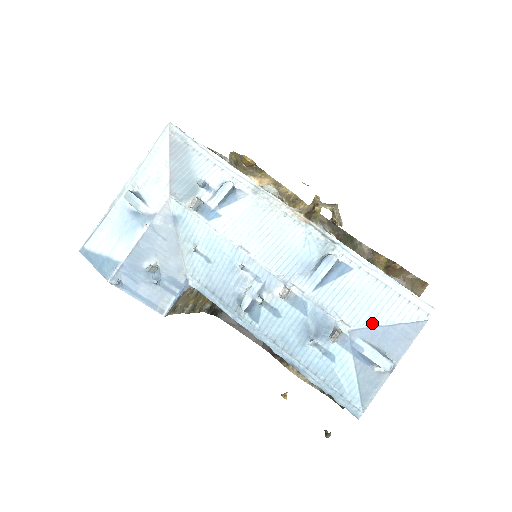
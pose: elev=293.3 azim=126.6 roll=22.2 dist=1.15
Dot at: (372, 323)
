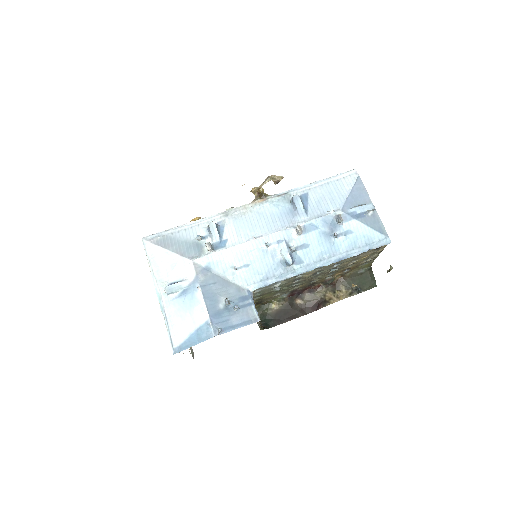
Dot at: (344, 199)
